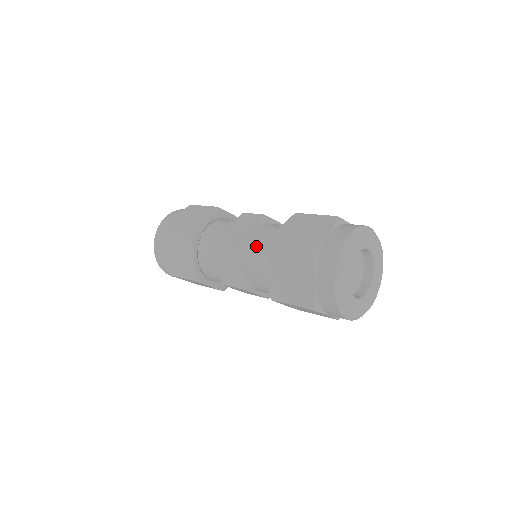
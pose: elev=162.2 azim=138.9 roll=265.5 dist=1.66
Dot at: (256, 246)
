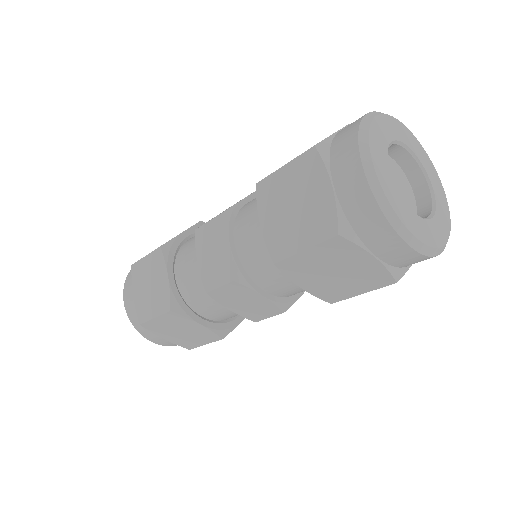
Dot at: (245, 211)
